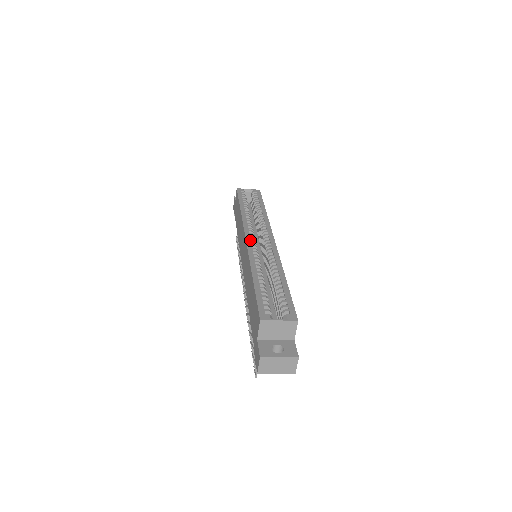
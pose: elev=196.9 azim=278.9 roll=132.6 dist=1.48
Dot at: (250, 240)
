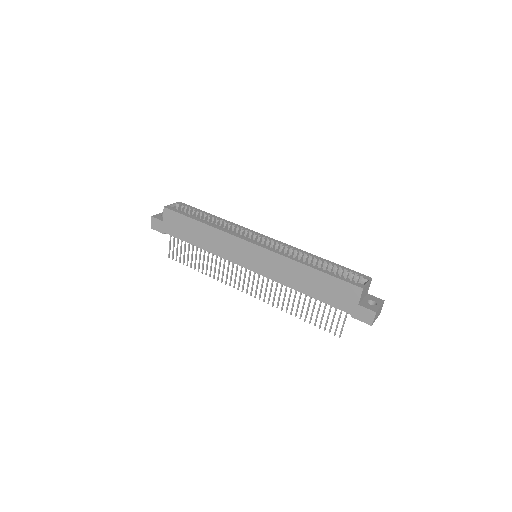
Dot at: (259, 244)
